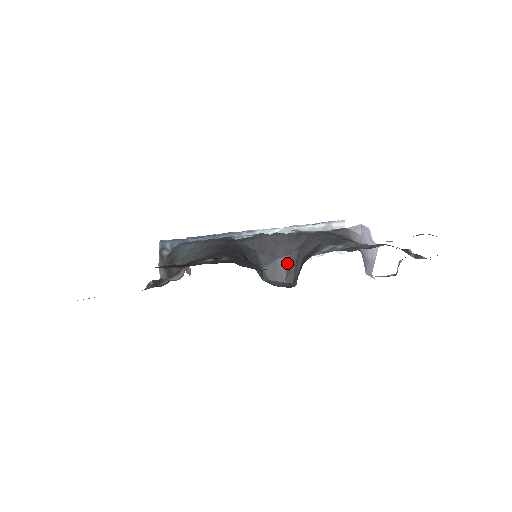
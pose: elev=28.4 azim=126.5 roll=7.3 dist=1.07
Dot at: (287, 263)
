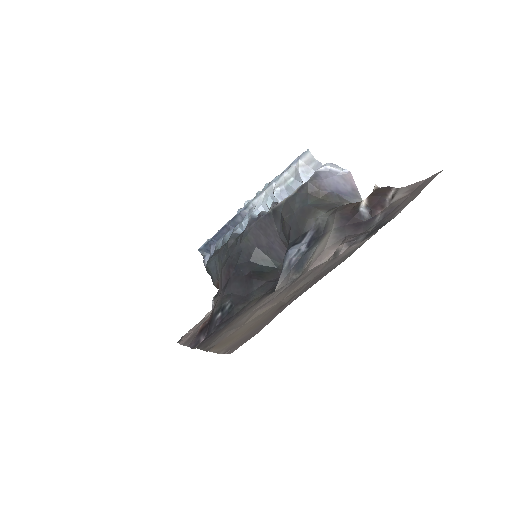
Dot at: (283, 244)
